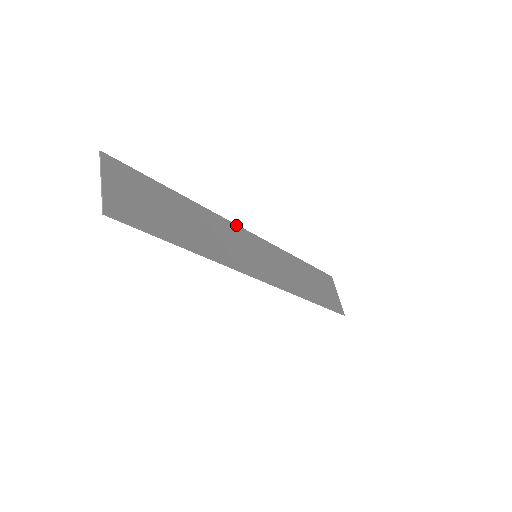
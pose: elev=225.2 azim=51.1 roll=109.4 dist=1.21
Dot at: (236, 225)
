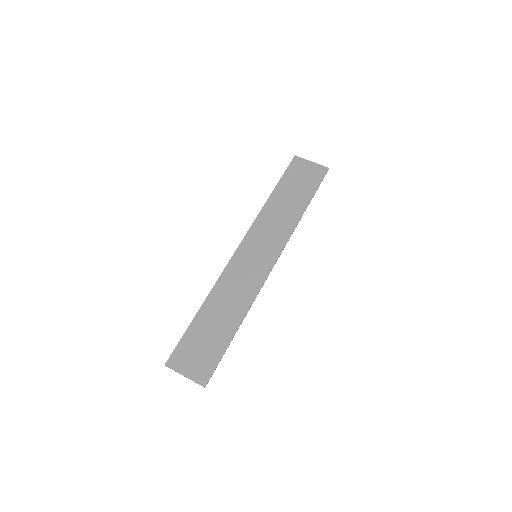
Dot at: (229, 262)
